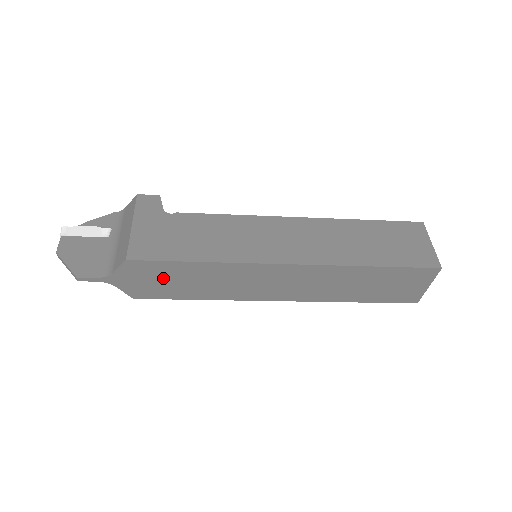
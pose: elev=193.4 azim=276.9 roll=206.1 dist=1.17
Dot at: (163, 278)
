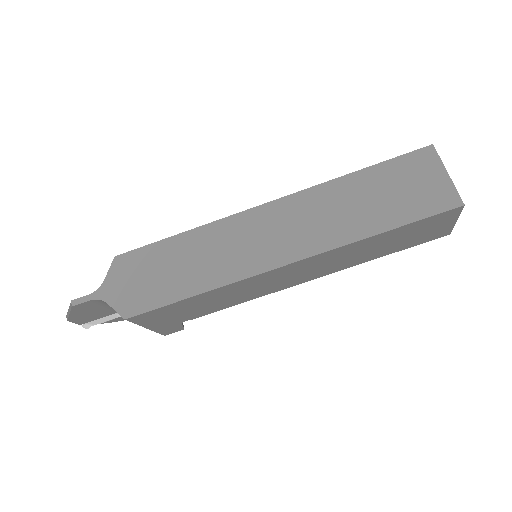
Dot at: (151, 271)
